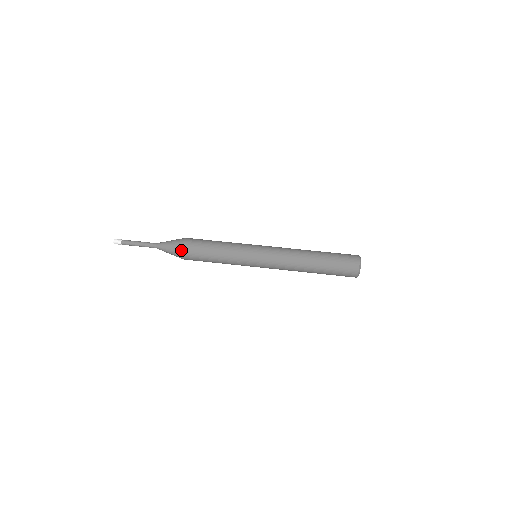
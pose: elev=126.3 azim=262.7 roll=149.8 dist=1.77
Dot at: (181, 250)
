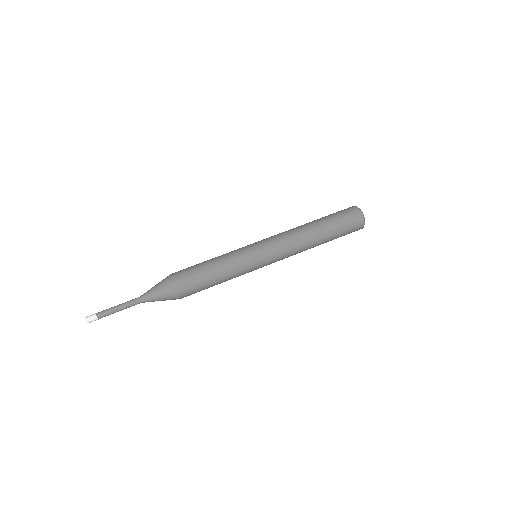
Dot at: (172, 281)
